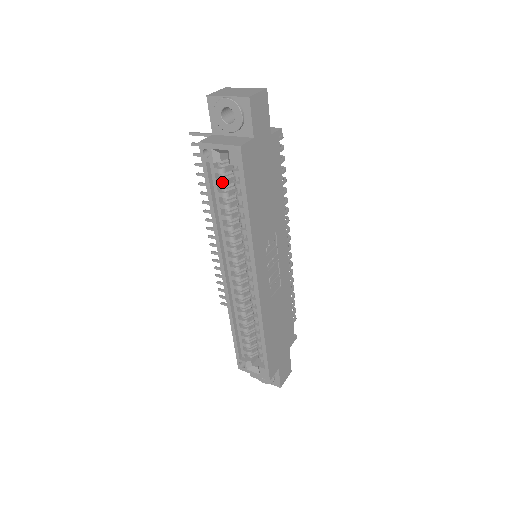
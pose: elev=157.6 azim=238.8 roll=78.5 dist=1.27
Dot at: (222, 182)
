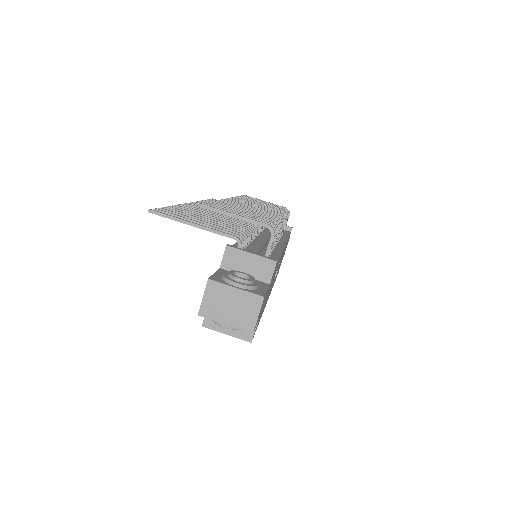
Dot at: occluded
